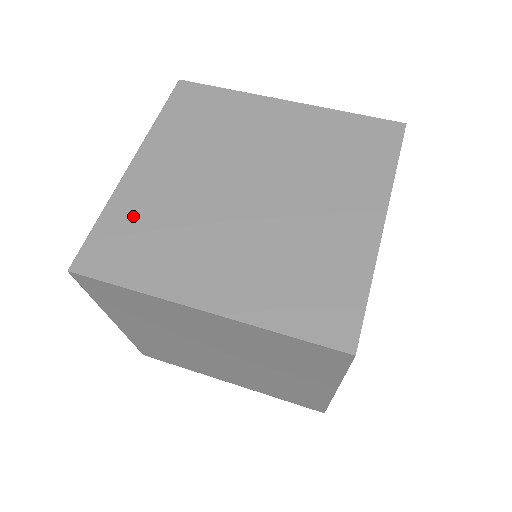
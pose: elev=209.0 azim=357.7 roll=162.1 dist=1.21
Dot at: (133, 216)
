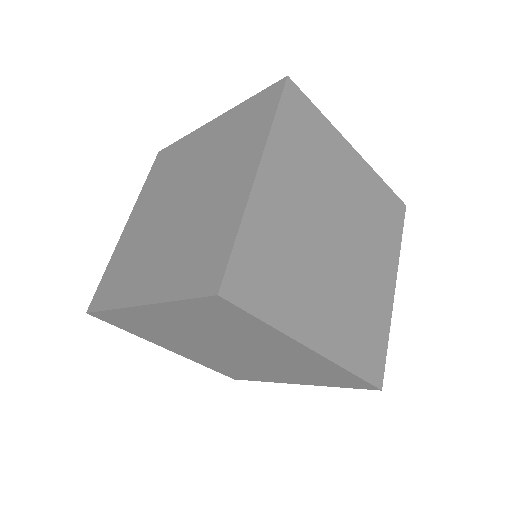
Dot at: (120, 260)
